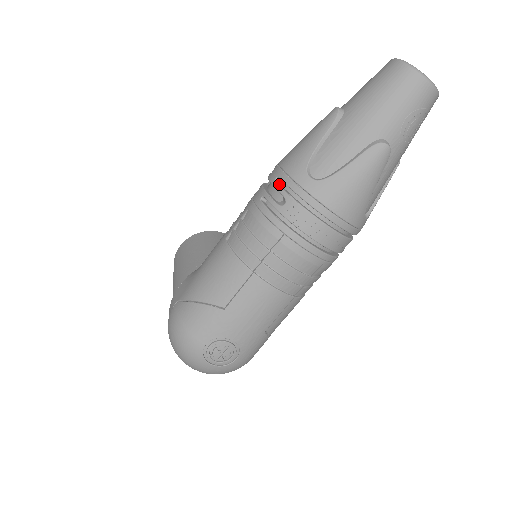
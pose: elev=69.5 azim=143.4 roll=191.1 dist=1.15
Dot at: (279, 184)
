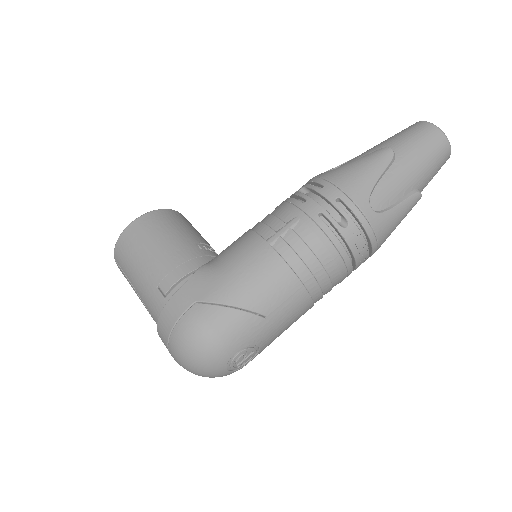
Dot at: (340, 205)
